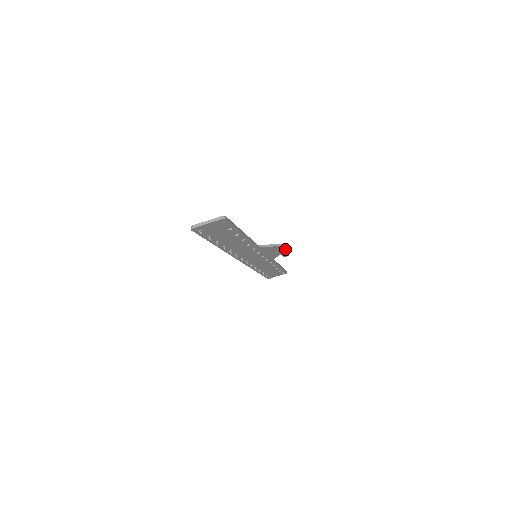
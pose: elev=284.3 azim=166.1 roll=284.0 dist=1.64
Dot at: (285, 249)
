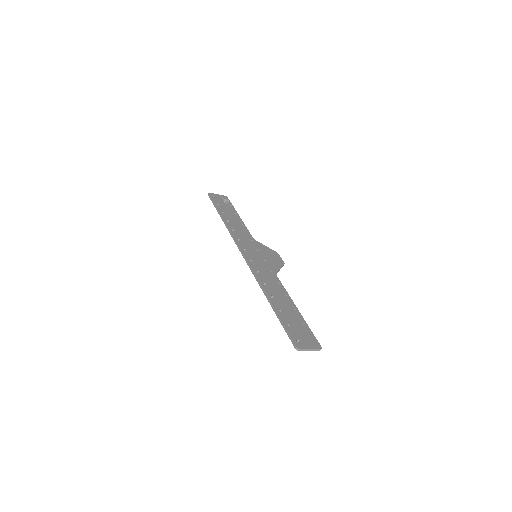
Dot at: occluded
